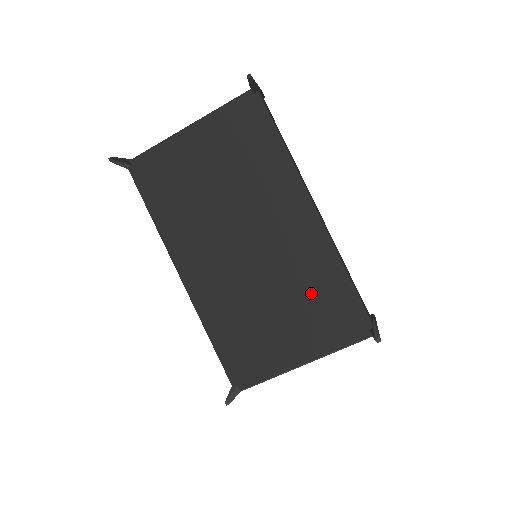
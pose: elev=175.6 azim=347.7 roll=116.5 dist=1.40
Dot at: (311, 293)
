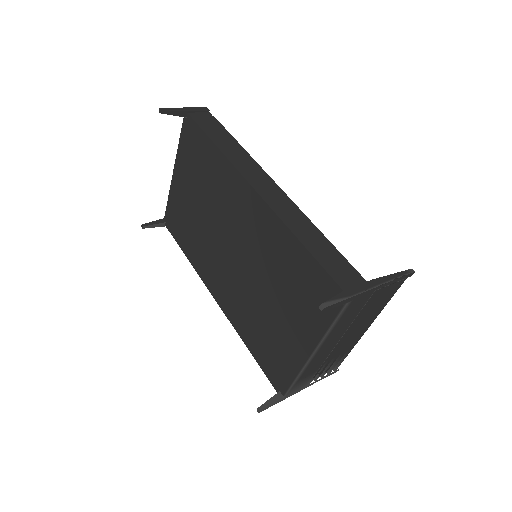
Dot at: (285, 275)
